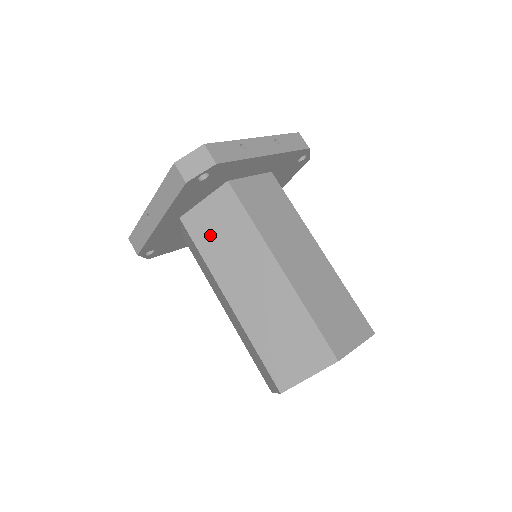
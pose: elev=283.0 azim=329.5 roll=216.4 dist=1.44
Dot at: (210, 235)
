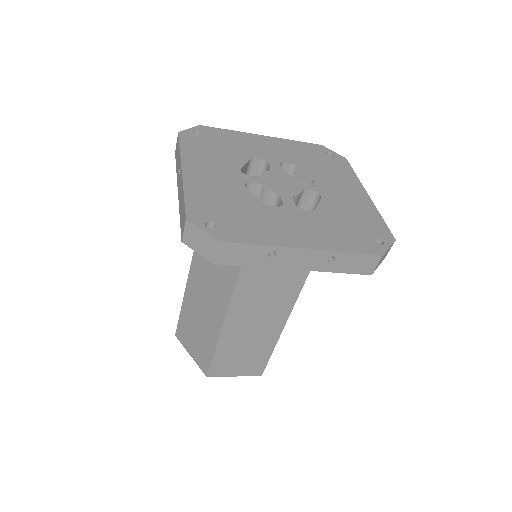
Dot at: occluded
